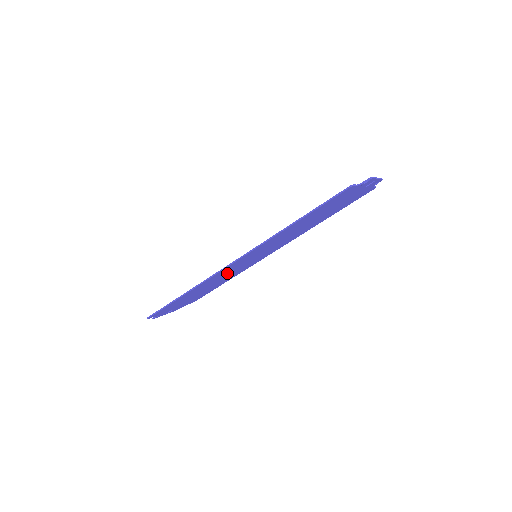
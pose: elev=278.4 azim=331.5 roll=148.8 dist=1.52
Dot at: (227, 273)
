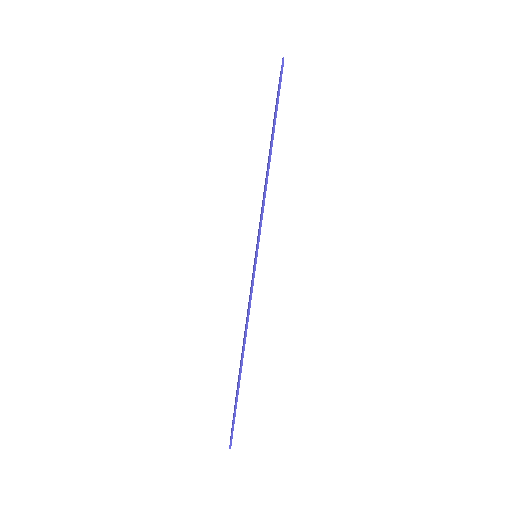
Dot at: occluded
